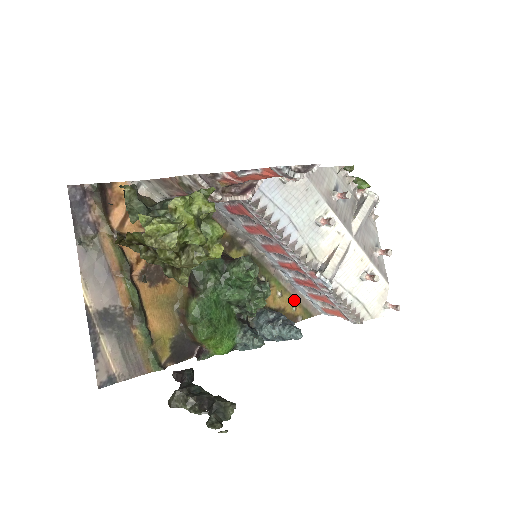
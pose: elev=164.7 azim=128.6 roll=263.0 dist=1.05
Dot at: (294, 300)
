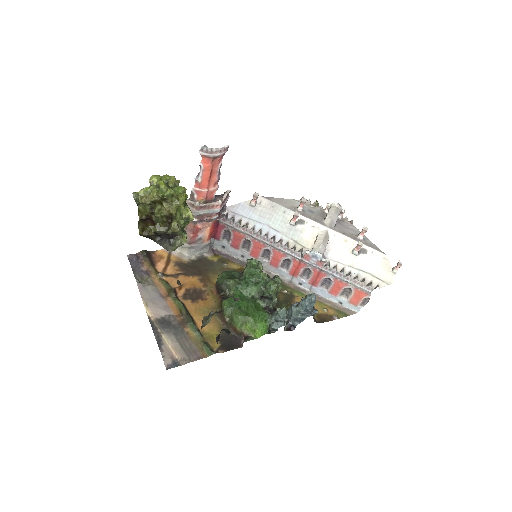
Dot at: (323, 304)
